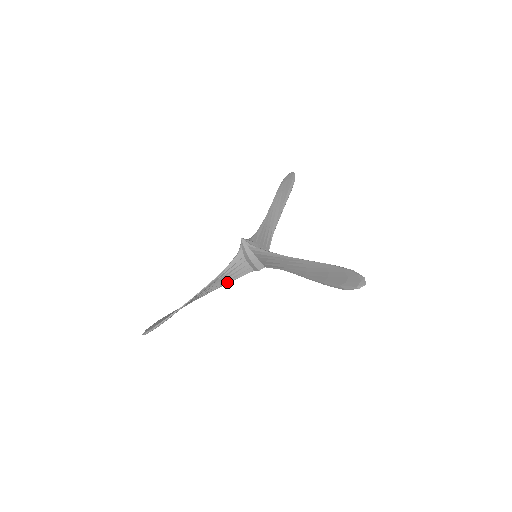
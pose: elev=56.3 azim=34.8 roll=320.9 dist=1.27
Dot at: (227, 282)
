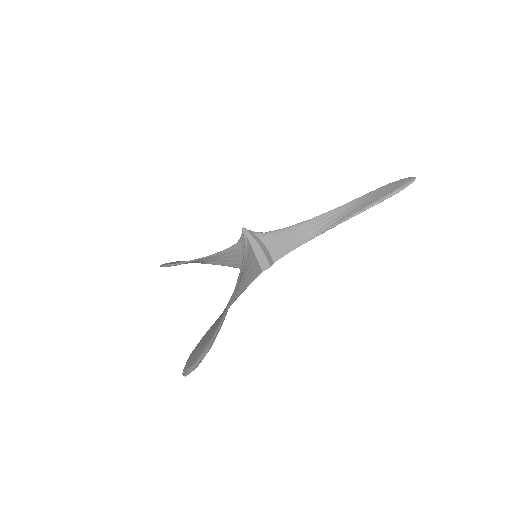
Dot at: (228, 265)
